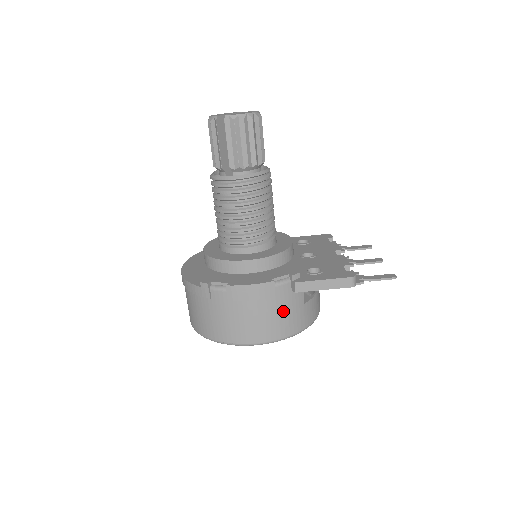
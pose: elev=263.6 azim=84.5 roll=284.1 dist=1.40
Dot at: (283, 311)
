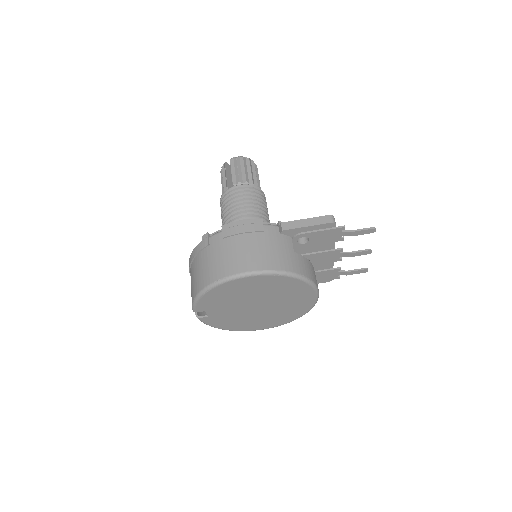
Dot at: (272, 247)
